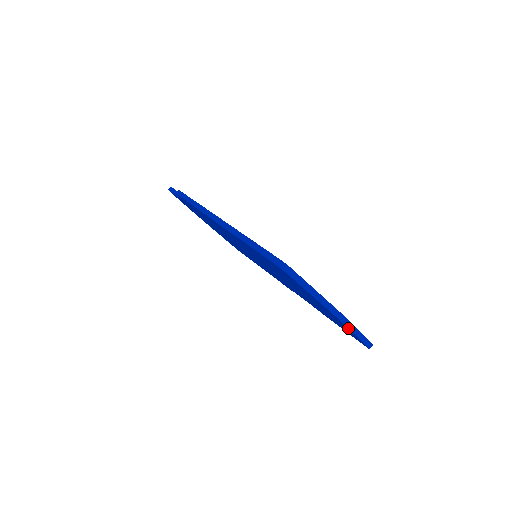
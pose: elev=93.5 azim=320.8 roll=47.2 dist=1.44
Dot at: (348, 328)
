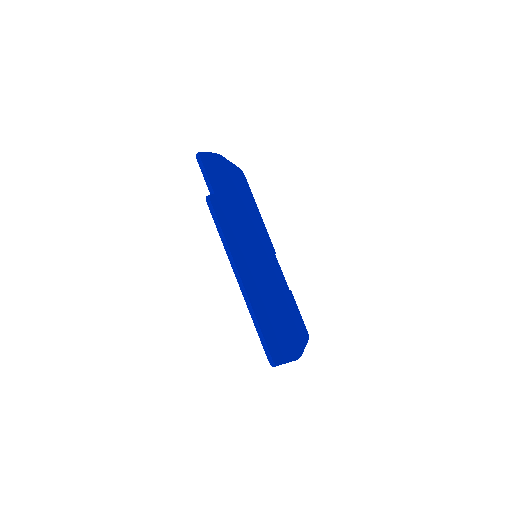
Dot at: occluded
